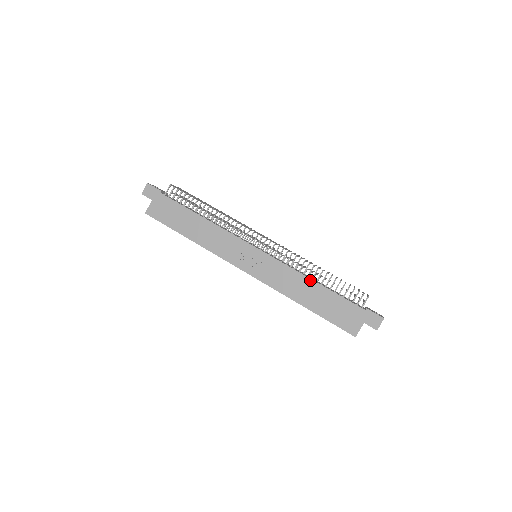
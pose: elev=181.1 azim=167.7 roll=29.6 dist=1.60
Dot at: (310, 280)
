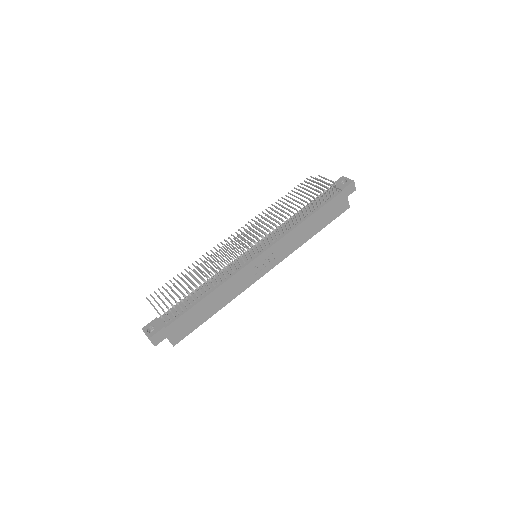
Dot at: (303, 223)
